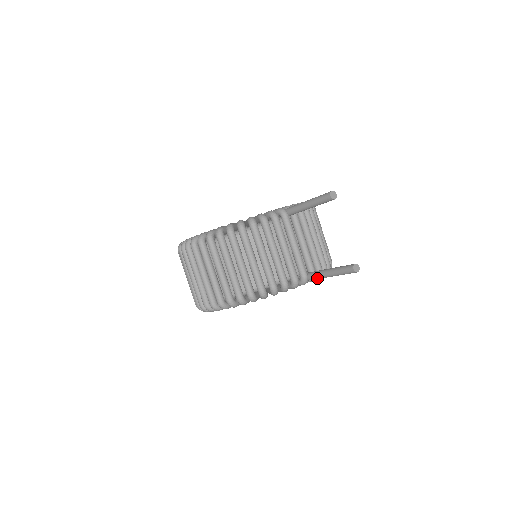
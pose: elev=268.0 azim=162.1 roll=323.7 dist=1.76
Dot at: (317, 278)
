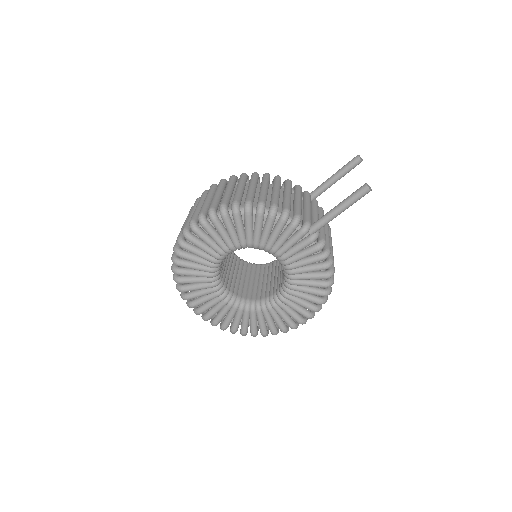
Dot at: (321, 221)
